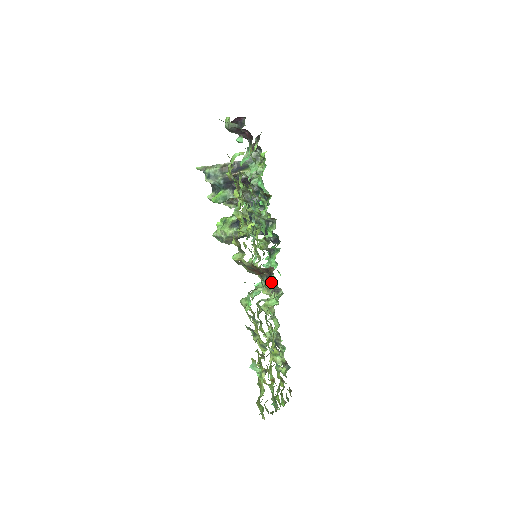
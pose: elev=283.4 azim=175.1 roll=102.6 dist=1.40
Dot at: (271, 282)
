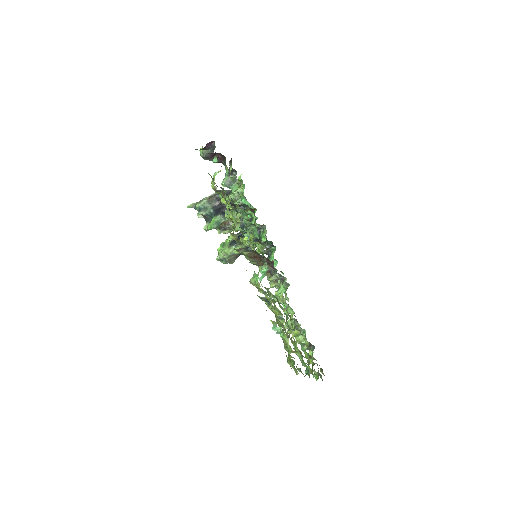
Dot at: occluded
